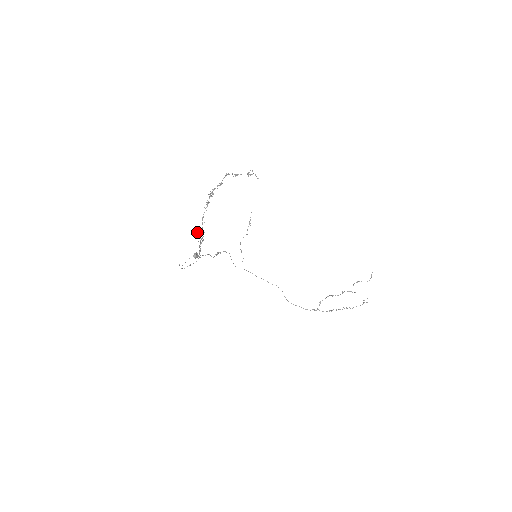
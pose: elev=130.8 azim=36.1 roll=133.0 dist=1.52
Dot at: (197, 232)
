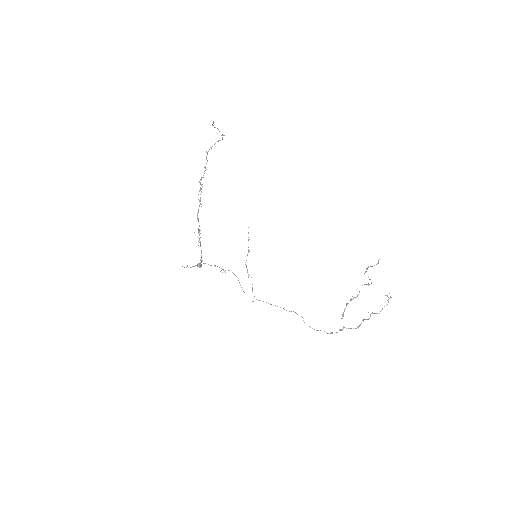
Dot at: occluded
